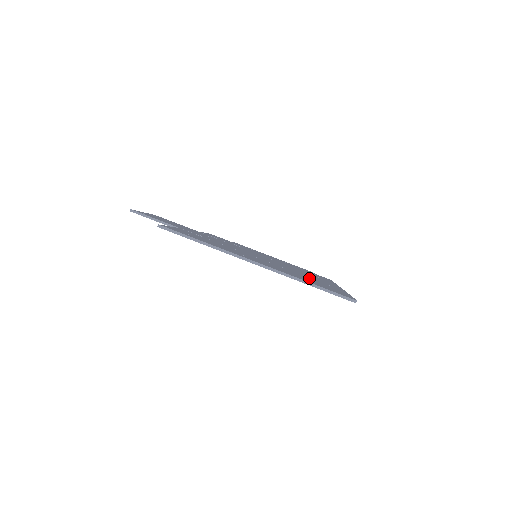
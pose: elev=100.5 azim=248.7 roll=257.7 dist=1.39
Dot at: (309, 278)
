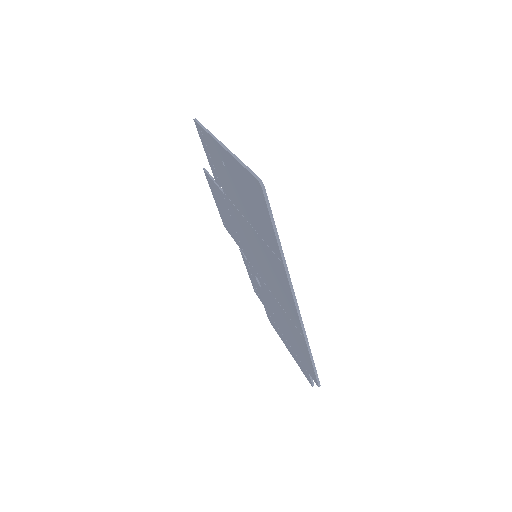
Dot at: occluded
